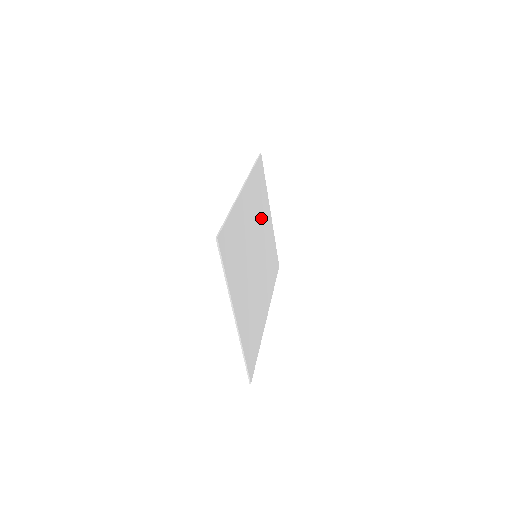
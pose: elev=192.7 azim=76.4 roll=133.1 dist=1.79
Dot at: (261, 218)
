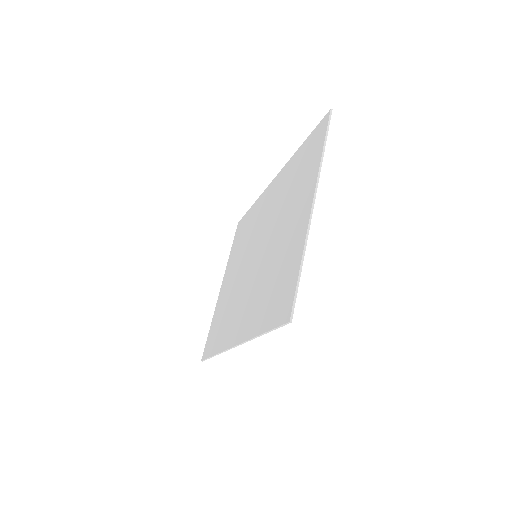
Dot at: (242, 254)
